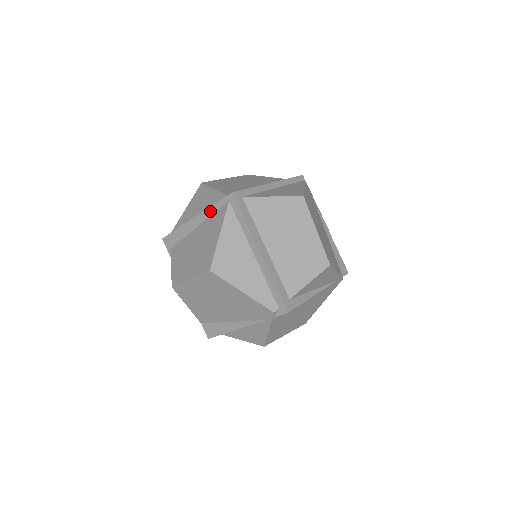
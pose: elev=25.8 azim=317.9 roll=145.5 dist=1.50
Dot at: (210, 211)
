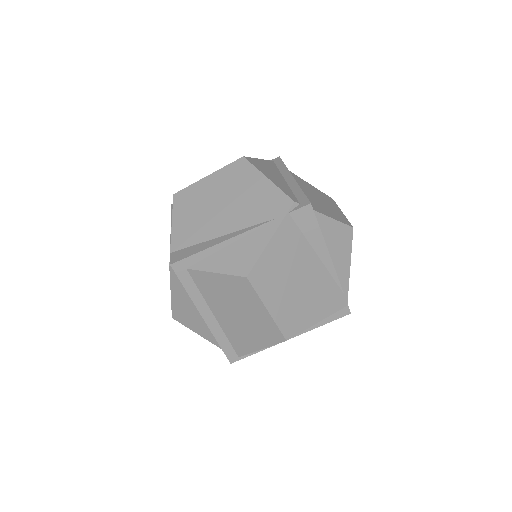
Dot at: occluded
